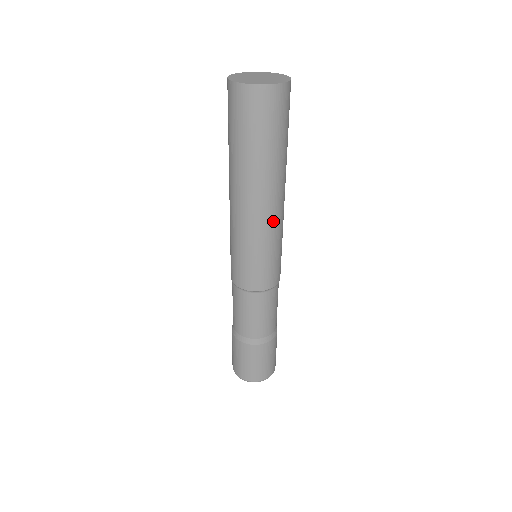
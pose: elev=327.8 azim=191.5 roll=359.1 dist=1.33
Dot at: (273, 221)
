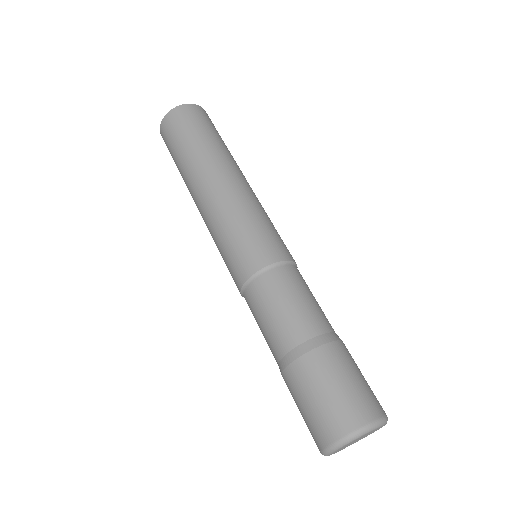
Dot at: (243, 191)
